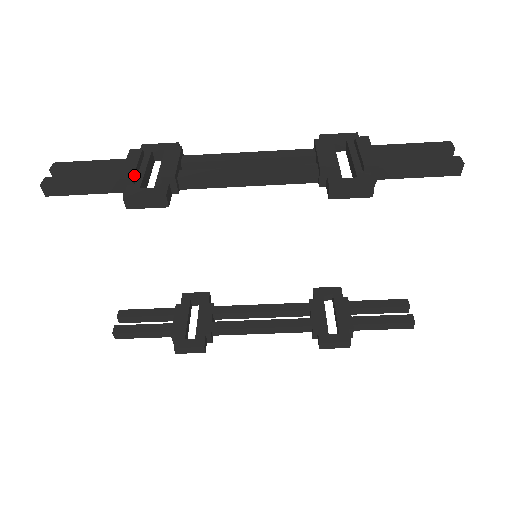
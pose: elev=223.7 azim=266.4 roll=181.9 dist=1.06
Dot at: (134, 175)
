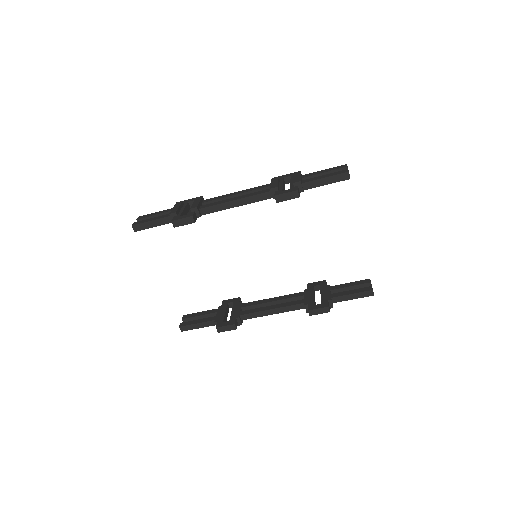
Dot at: (177, 211)
